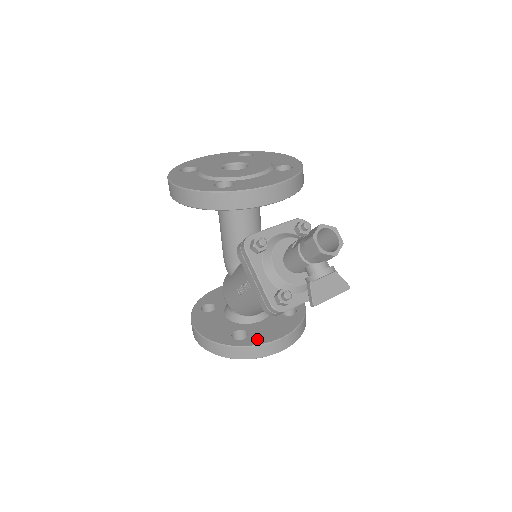
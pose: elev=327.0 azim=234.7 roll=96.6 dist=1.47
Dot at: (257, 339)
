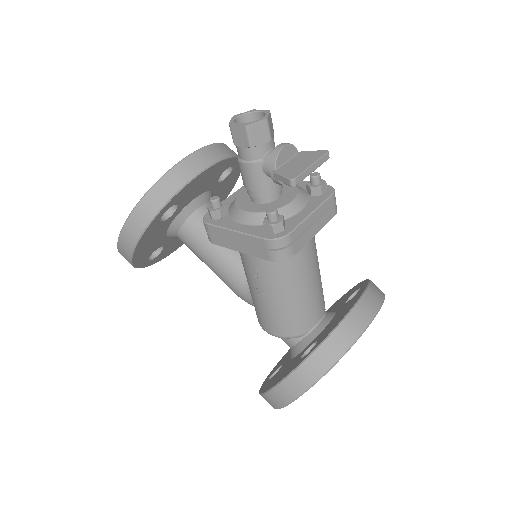
Dot at: (327, 333)
